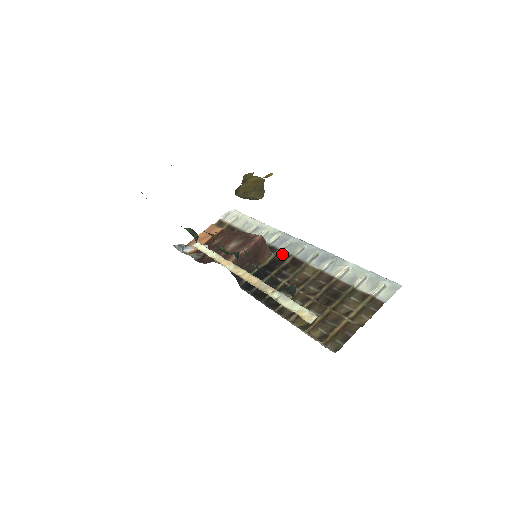
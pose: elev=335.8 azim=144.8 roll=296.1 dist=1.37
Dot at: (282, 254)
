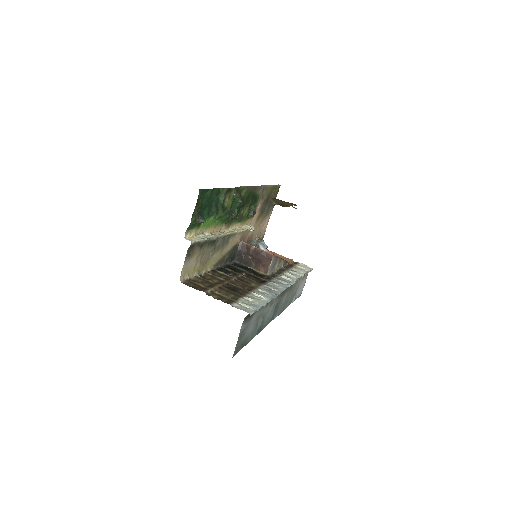
Dot at: (270, 278)
